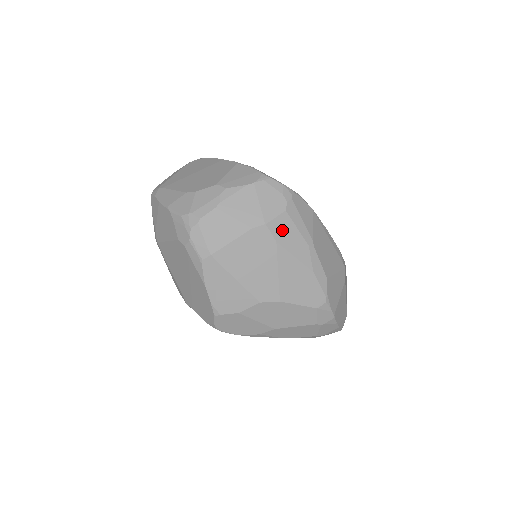
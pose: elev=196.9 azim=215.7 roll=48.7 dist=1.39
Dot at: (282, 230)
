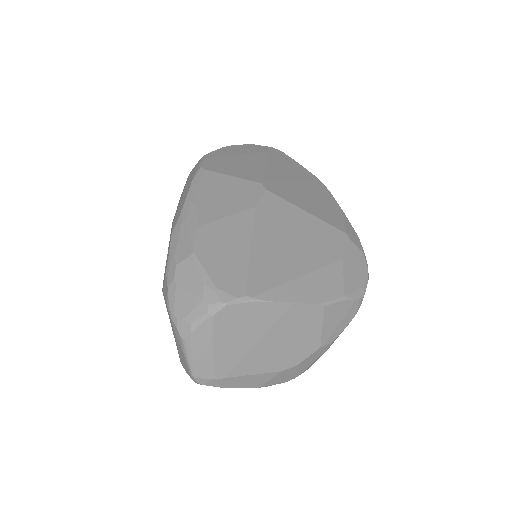
Dot at: occluded
